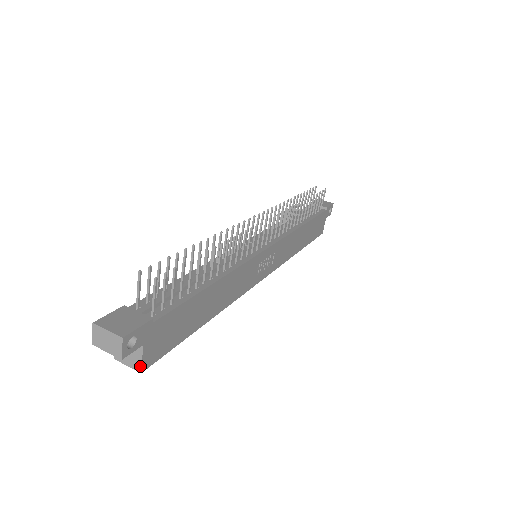
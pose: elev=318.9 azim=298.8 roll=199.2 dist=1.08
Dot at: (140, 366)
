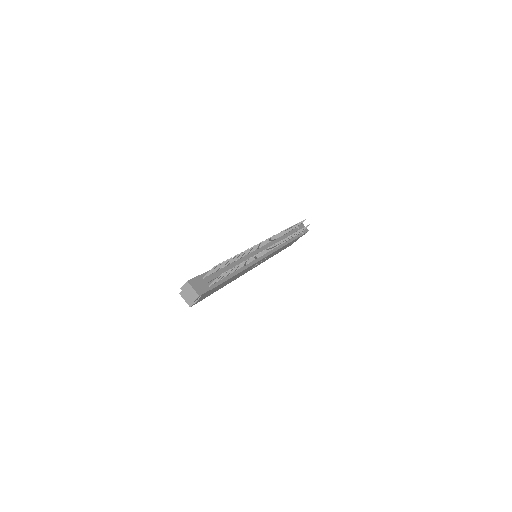
Dot at: (192, 305)
